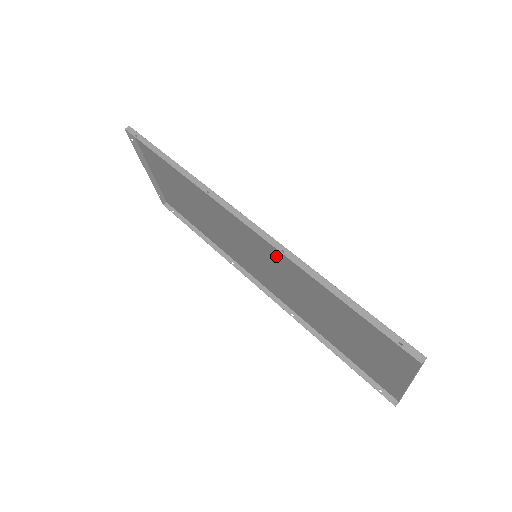
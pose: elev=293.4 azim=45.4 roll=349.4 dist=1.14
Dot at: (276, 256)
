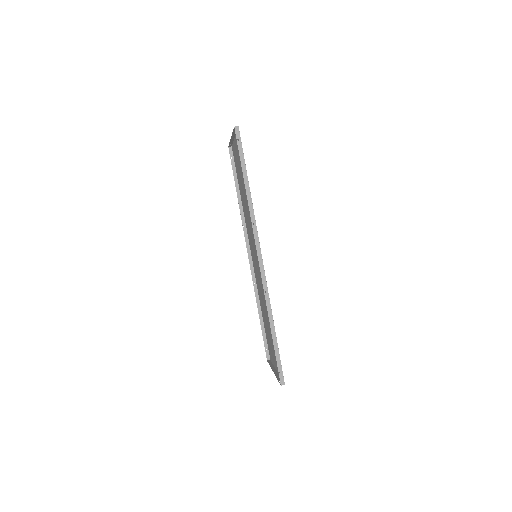
Dot at: occluded
